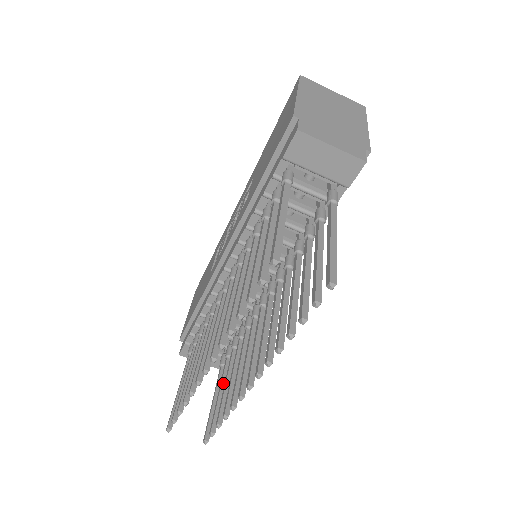
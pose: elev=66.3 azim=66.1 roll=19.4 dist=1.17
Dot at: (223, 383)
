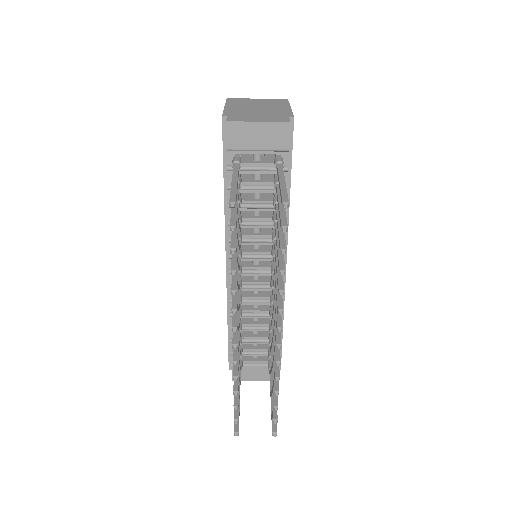
Dot at: occluded
